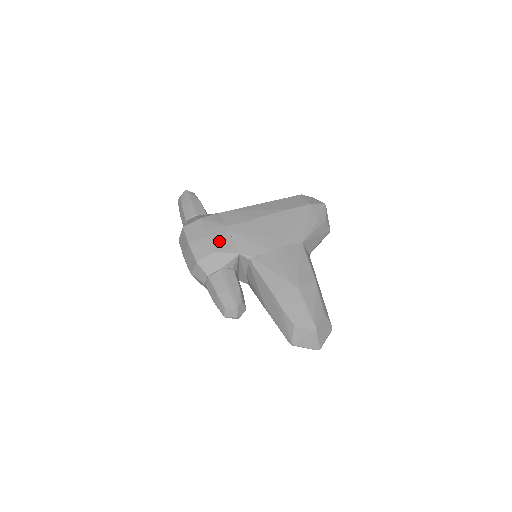
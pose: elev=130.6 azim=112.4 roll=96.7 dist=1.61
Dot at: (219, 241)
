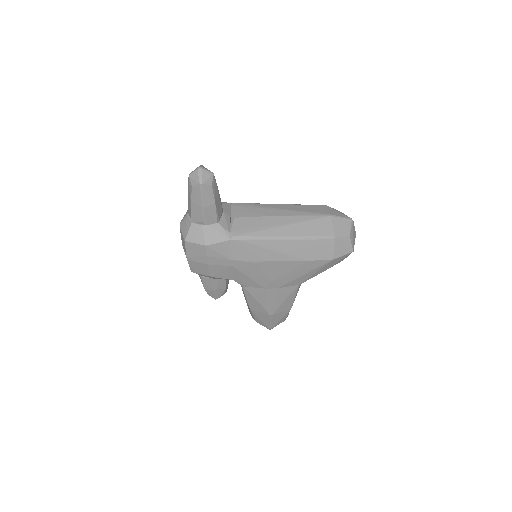
Dot at: (218, 271)
